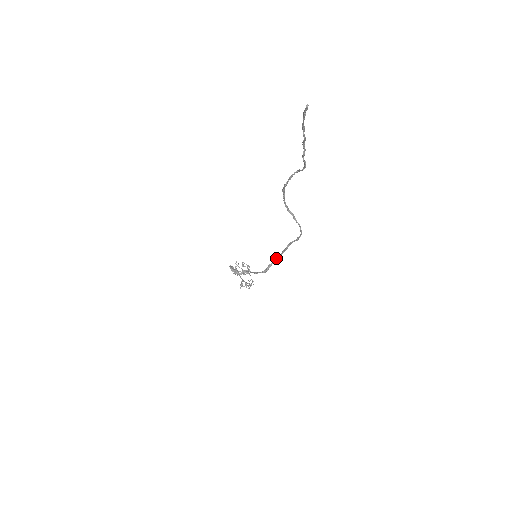
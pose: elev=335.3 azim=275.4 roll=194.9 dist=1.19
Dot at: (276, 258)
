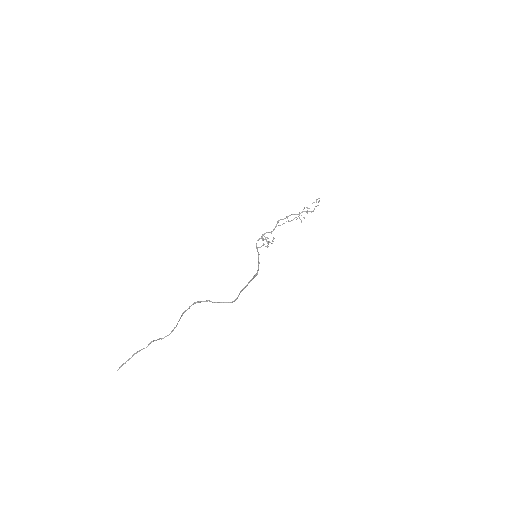
Dot at: (250, 280)
